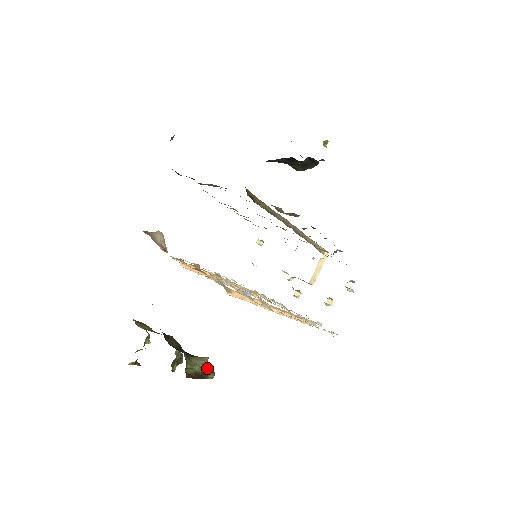
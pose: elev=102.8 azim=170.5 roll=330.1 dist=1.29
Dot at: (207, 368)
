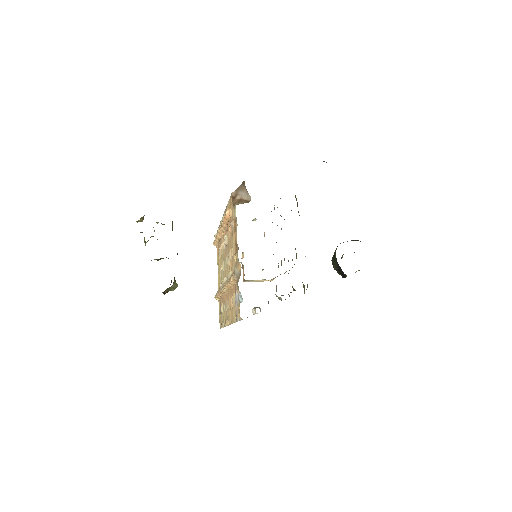
Dot at: occluded
